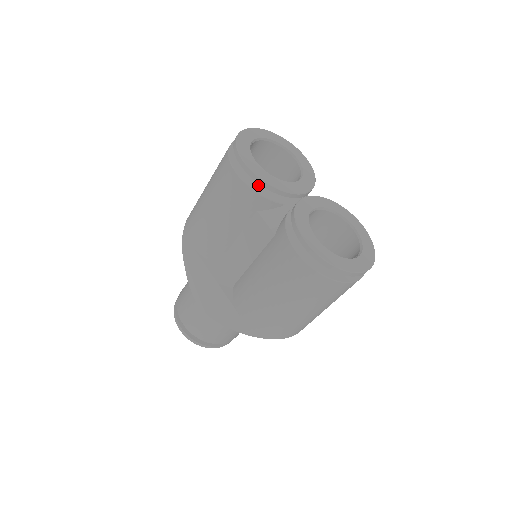
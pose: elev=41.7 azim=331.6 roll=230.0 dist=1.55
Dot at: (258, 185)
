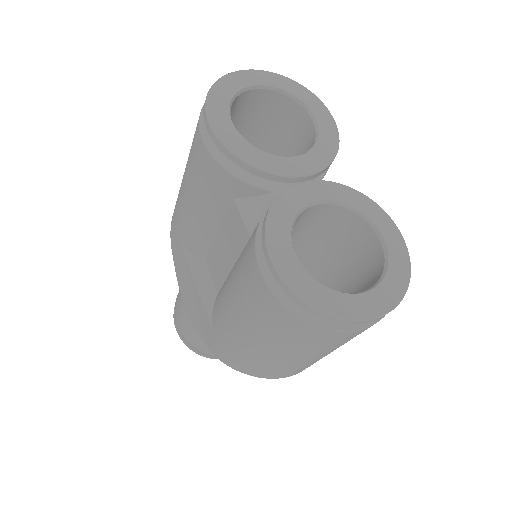
Dot at: occluded
